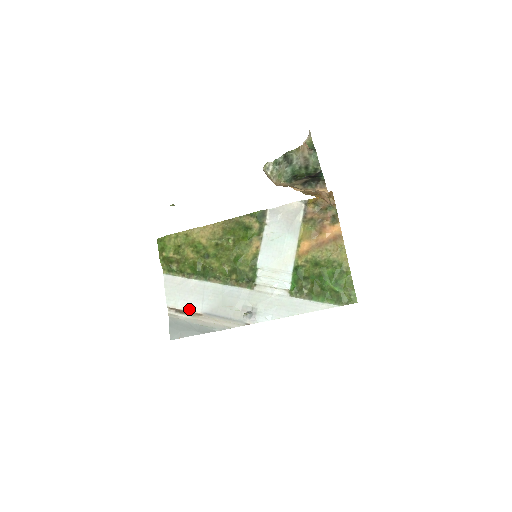
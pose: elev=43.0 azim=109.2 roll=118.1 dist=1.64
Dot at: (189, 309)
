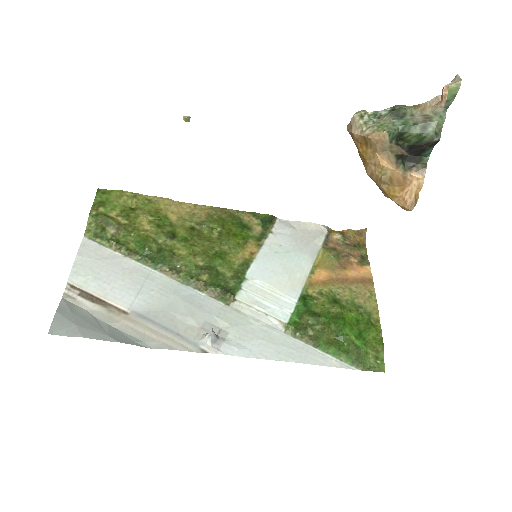
Dot at: (108, 297)
